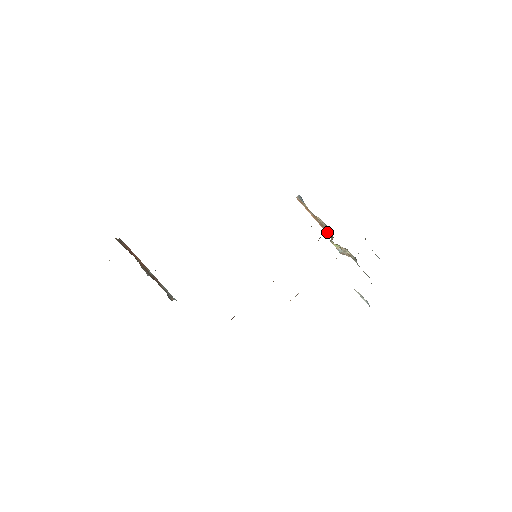
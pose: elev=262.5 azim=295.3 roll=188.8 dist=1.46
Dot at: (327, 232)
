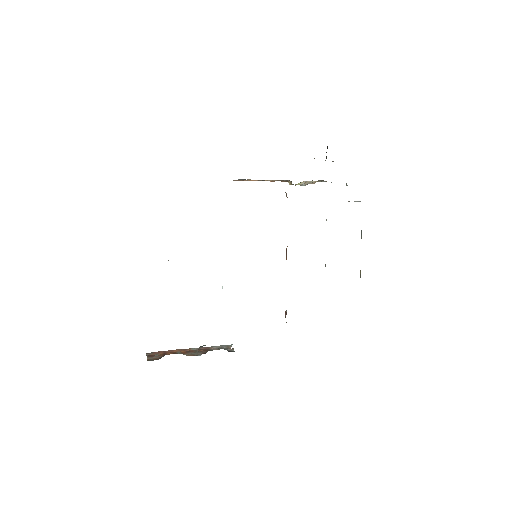
Dot at: (282, 181)
